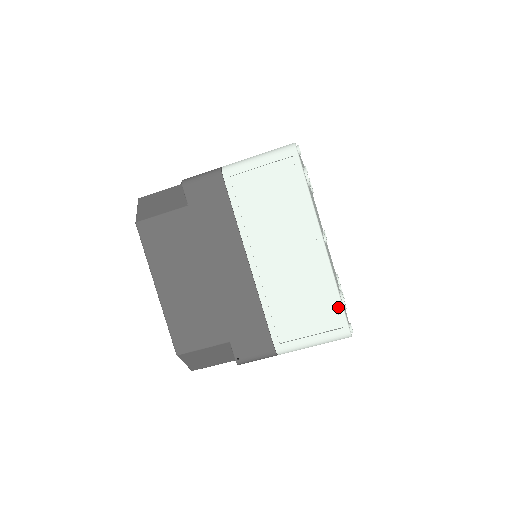
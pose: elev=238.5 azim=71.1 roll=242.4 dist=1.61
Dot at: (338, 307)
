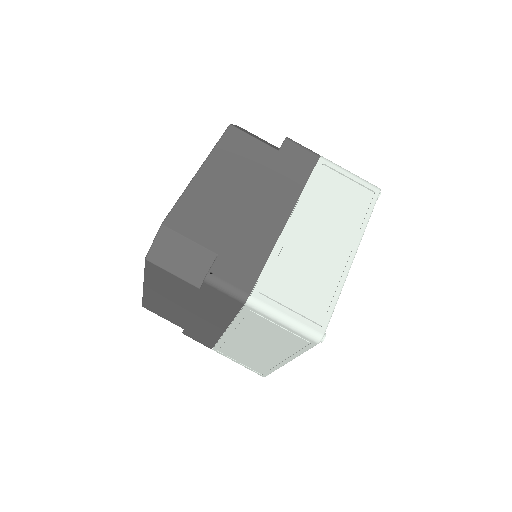
Dot at: (329, 308)
